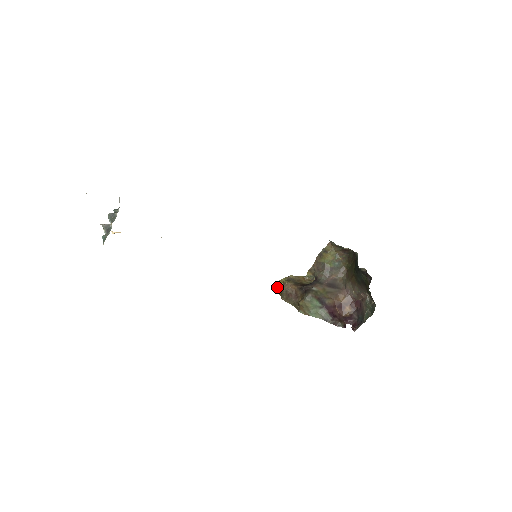
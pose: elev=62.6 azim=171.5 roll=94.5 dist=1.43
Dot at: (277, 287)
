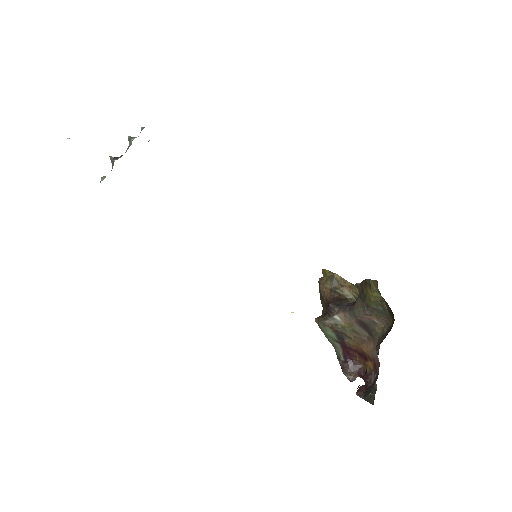
Dot at: (323, 273)
